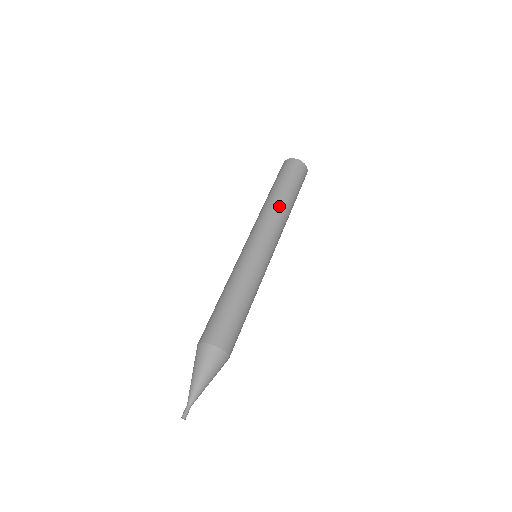
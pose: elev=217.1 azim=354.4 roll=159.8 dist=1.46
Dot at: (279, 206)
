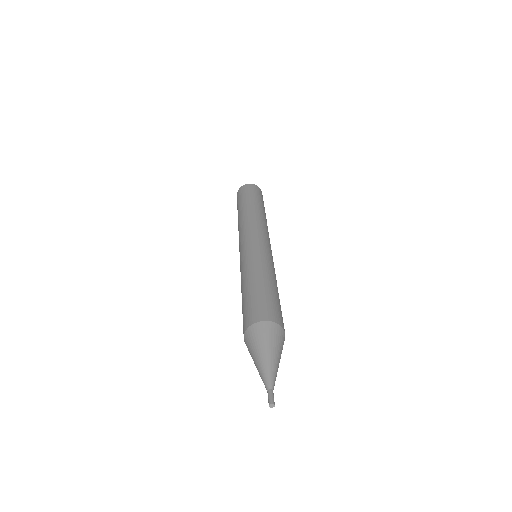
Dot at: (256, 213)
